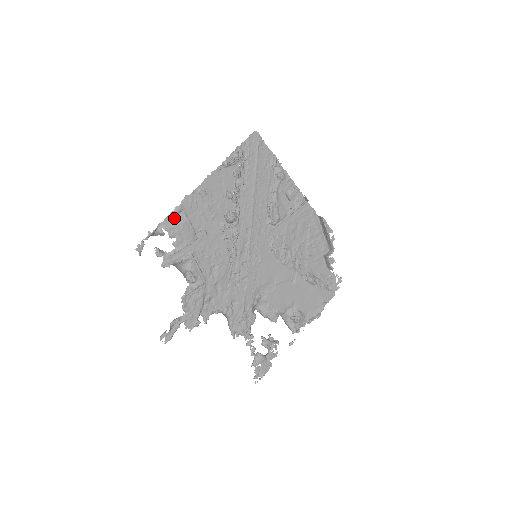
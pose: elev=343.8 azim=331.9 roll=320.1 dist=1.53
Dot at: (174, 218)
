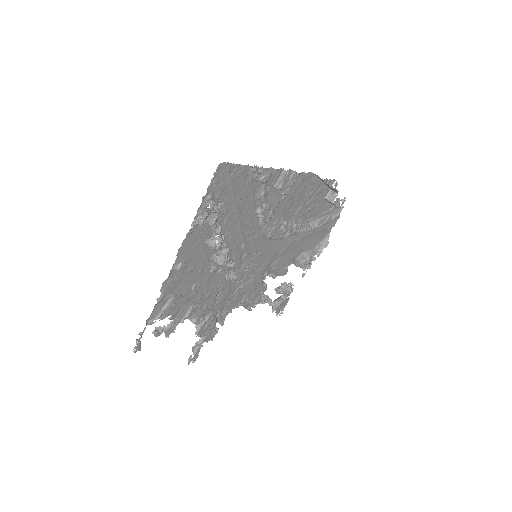
Dot at: (160, 305)
